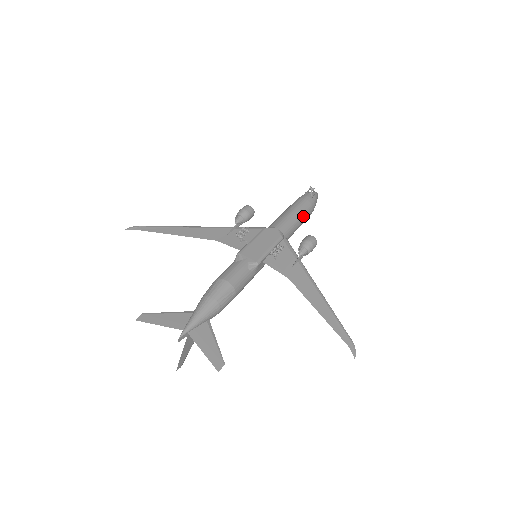
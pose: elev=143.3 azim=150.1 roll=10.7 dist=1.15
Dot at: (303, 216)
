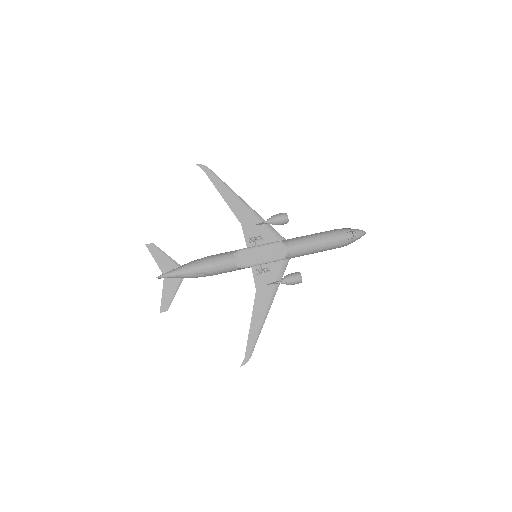
Dot at: (325, 249)
